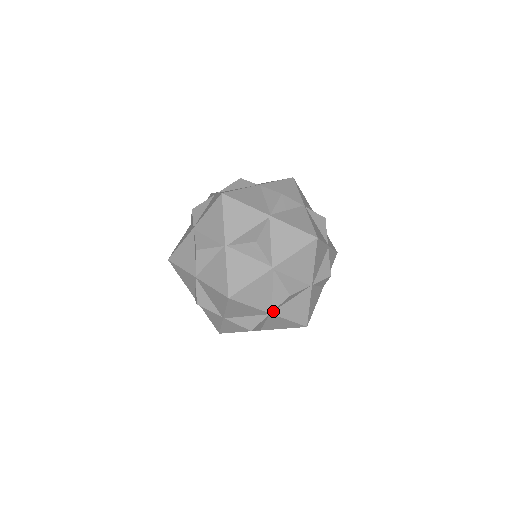
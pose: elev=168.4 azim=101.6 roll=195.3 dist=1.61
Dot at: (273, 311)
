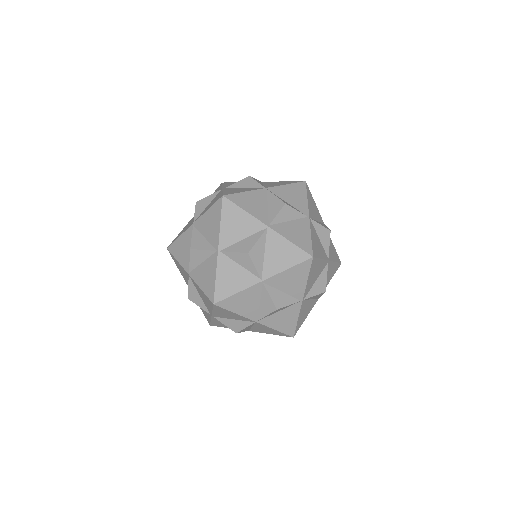
Dot at: (270, 225)
